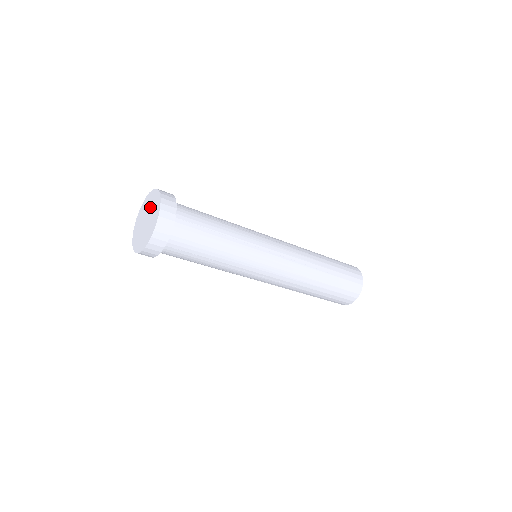
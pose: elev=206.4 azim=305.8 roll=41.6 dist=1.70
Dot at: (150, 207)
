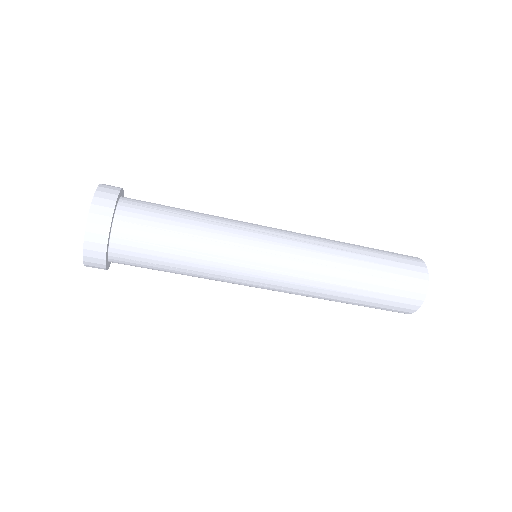
Dot at: occluded
